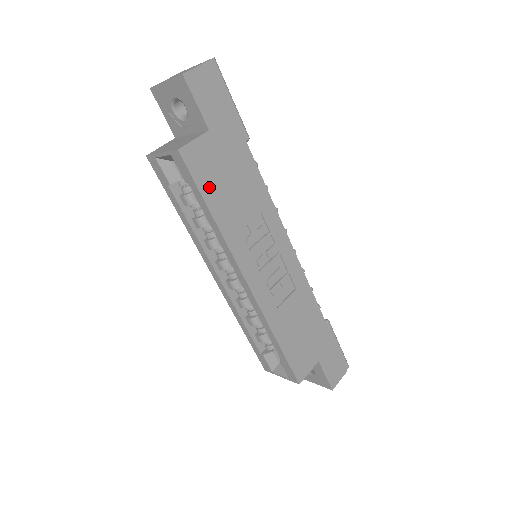
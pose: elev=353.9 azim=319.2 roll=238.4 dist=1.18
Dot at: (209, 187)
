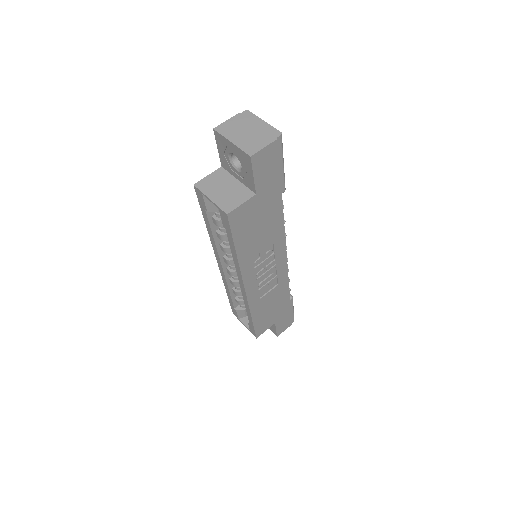
Dot at: (241, 234)
